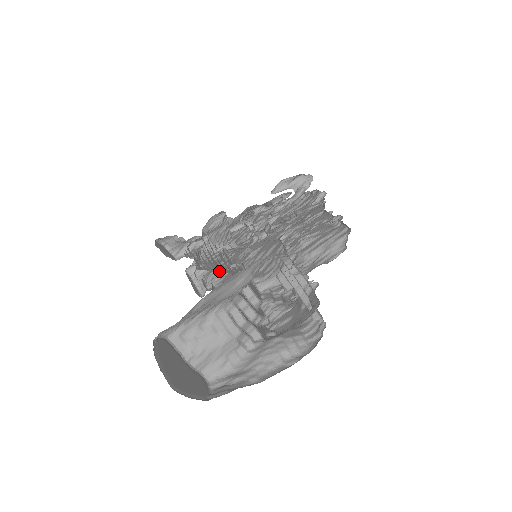
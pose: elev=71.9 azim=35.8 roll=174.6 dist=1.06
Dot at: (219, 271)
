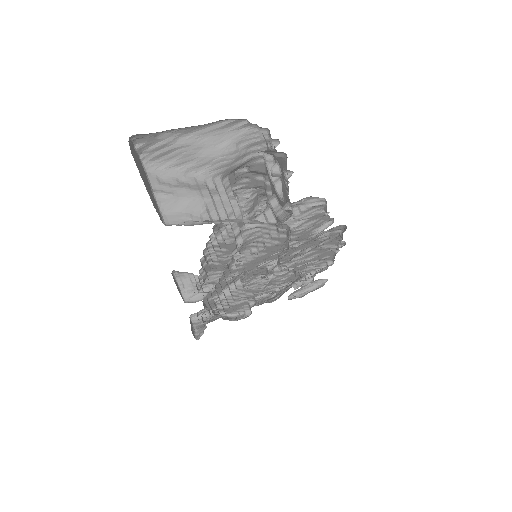
Dot at: occluded
